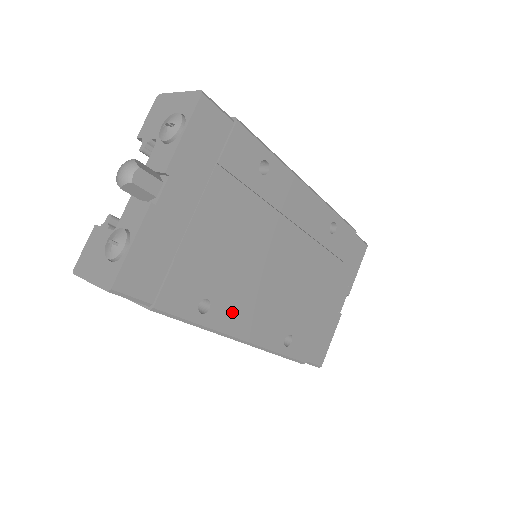
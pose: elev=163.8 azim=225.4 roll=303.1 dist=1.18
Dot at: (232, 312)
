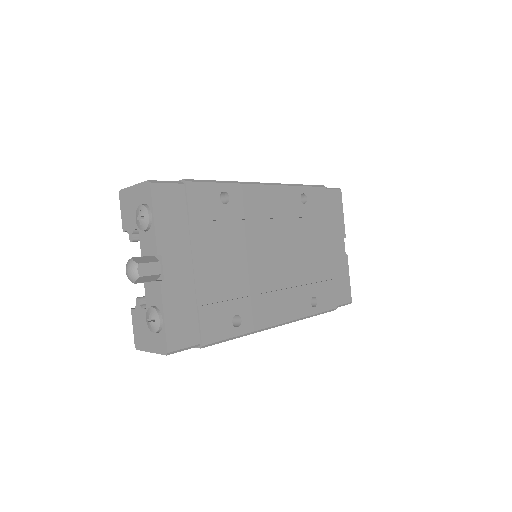
Dot at: (259, 311)
